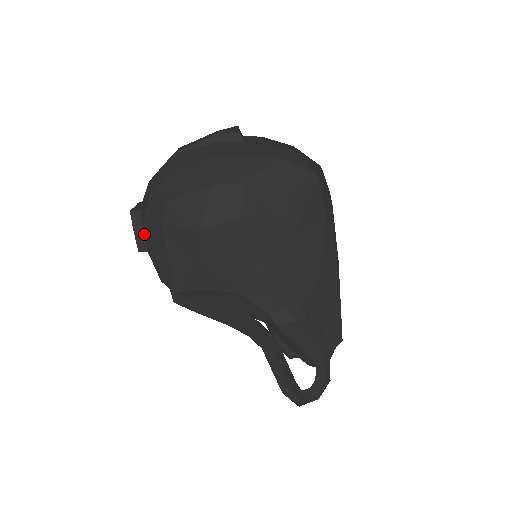
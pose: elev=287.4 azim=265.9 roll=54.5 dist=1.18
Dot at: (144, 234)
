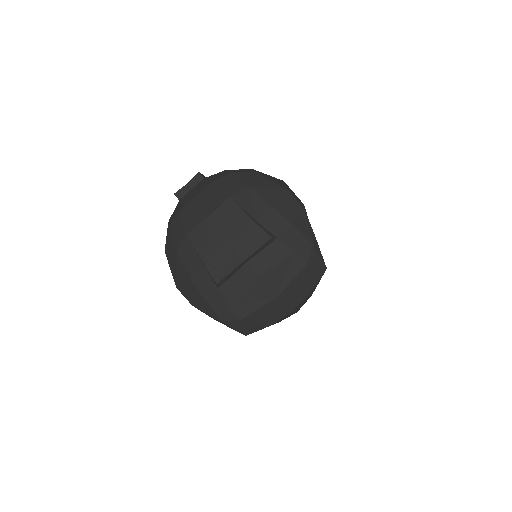
Dot at: occluded
